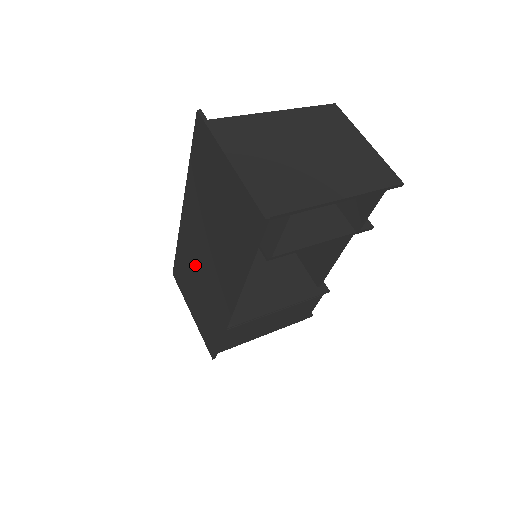
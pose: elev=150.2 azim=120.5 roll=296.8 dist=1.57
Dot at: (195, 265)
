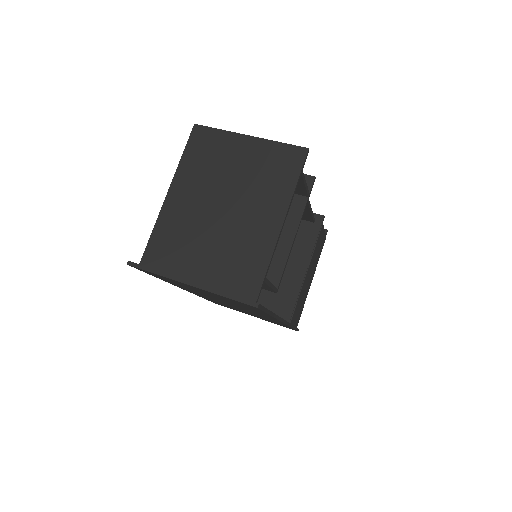
Dot at: occluded
